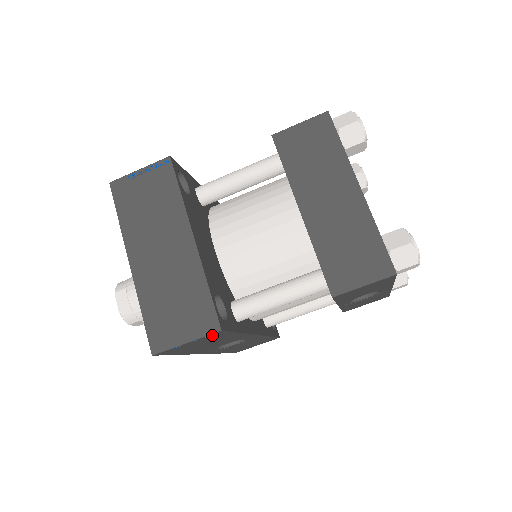
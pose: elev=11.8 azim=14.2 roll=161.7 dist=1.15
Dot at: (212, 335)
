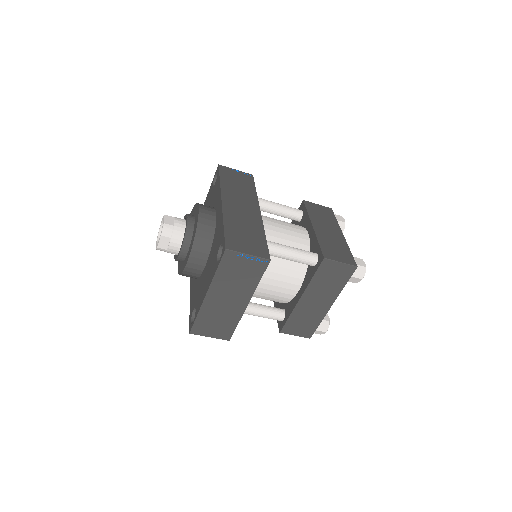
Dot at: occluded
